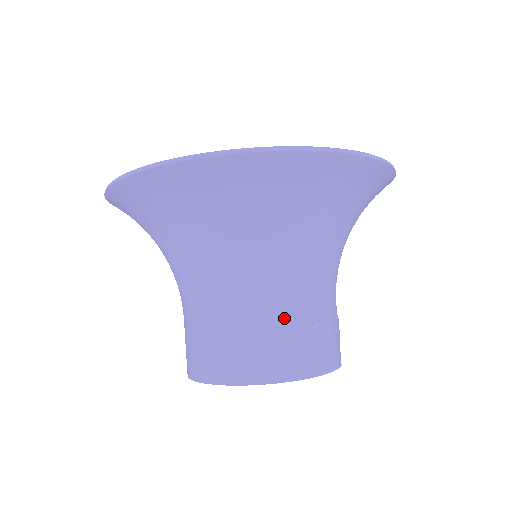
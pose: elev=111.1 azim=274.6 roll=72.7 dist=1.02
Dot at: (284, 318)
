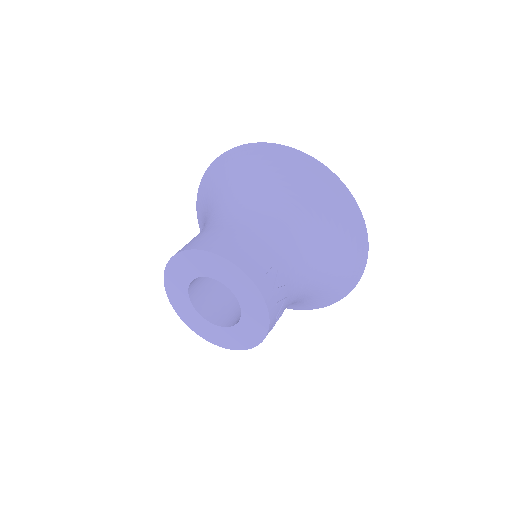
Dot at: (254, 239)
